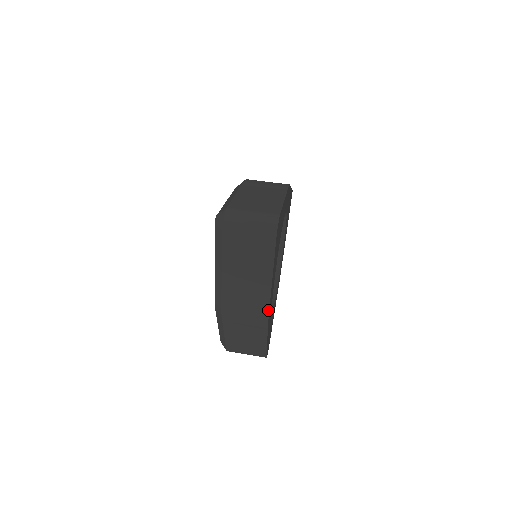
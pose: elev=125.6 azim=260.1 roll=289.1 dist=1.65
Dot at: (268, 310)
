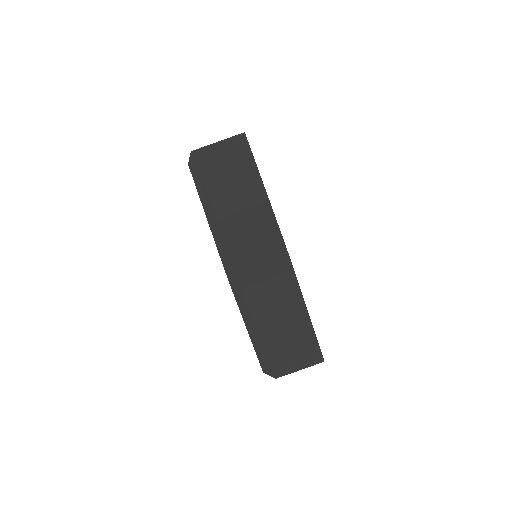
Dot at: occluded
